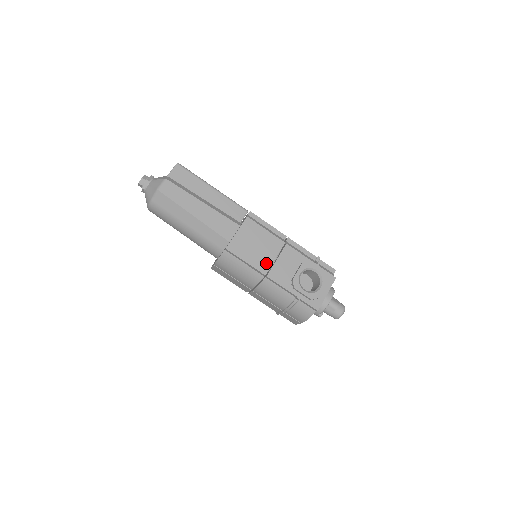
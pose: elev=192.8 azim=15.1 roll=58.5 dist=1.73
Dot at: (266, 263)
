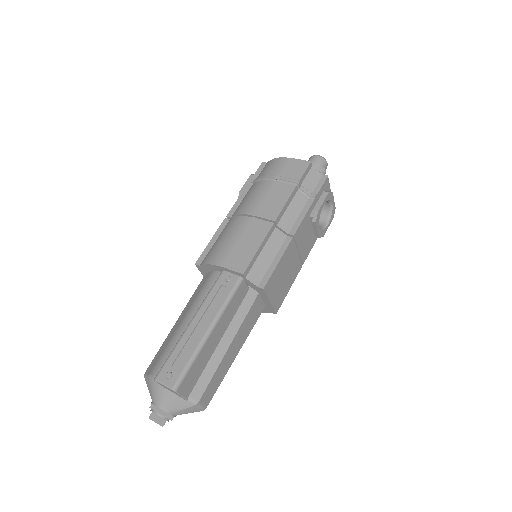
Dot at: (297, 265)
